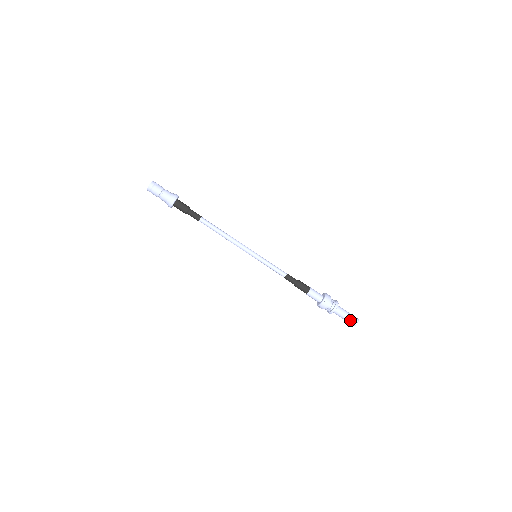
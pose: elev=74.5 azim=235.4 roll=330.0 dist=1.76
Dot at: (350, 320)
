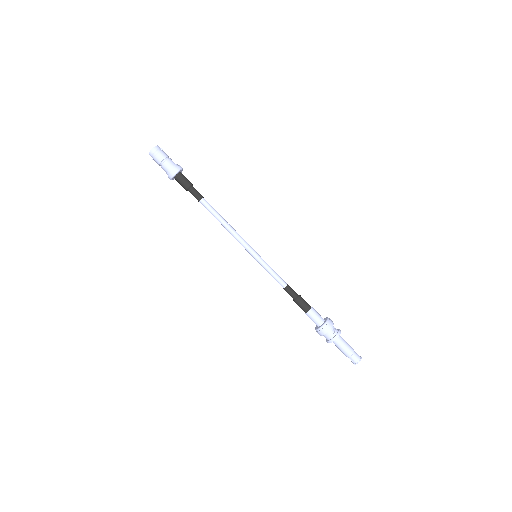
Dot at: (353, 353)
